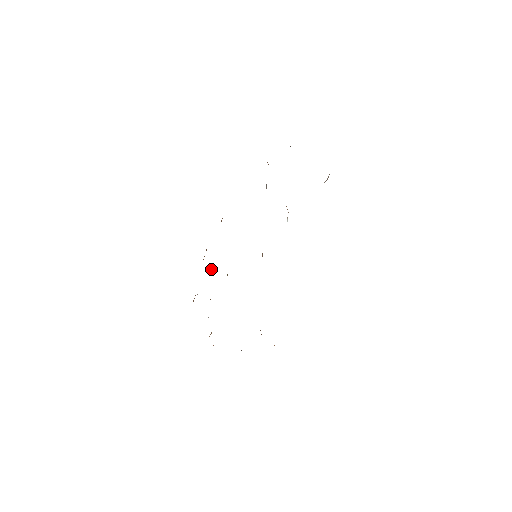
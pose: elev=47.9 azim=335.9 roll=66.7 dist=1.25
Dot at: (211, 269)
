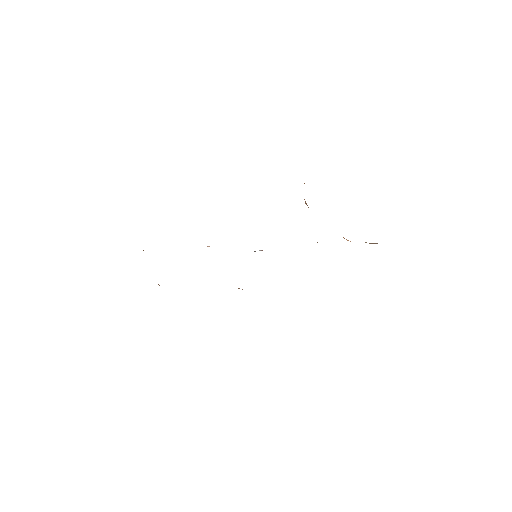
Dot at: occluded
